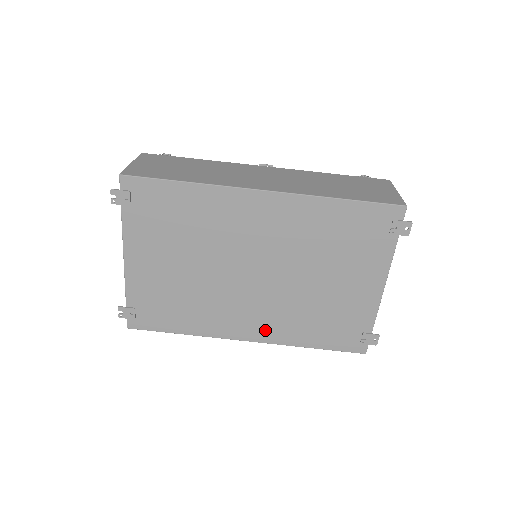
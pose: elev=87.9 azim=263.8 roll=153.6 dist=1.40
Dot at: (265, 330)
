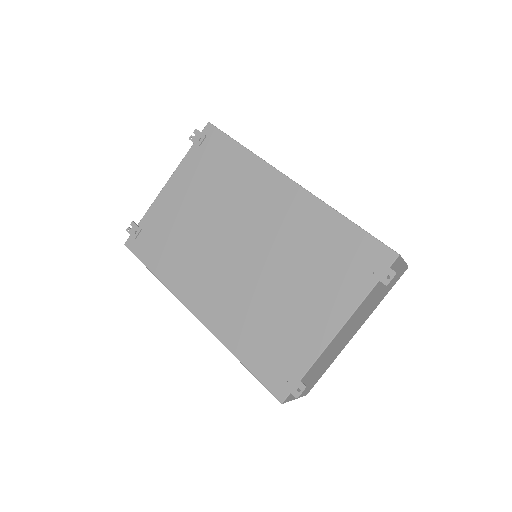
Dot at: (214, 312)
